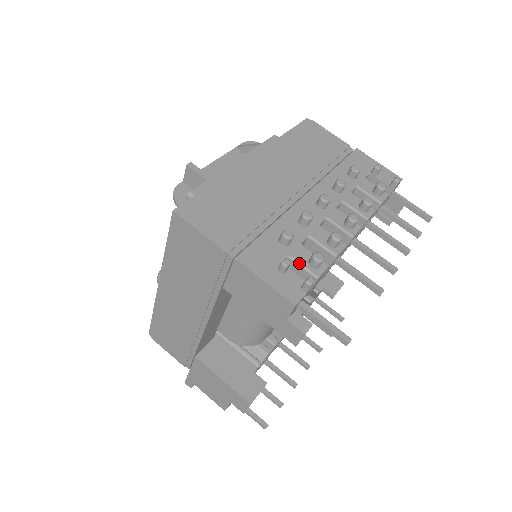
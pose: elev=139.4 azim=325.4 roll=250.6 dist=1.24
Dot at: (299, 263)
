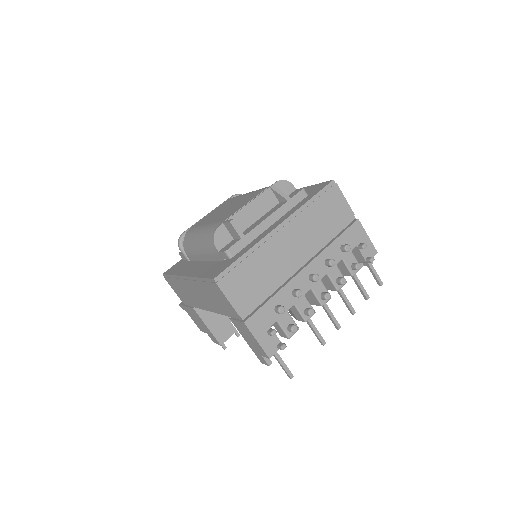
Dot at: (282, 327)
